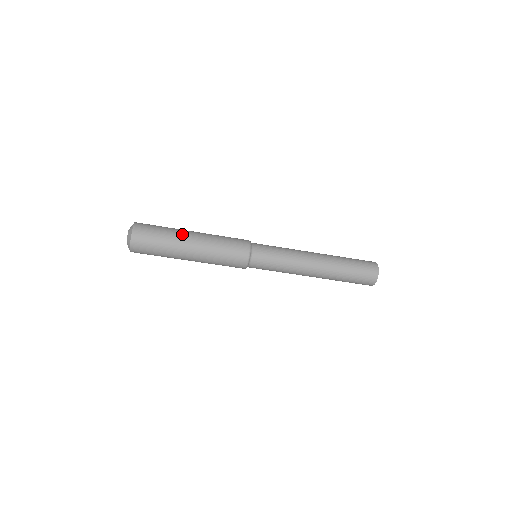
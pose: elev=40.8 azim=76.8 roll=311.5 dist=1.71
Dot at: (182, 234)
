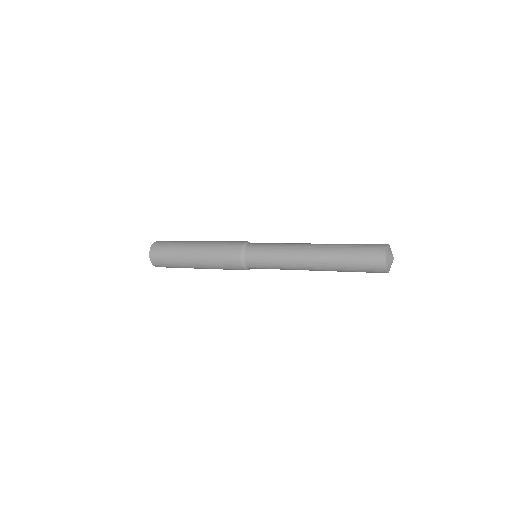
Dot at: (185, 248)
